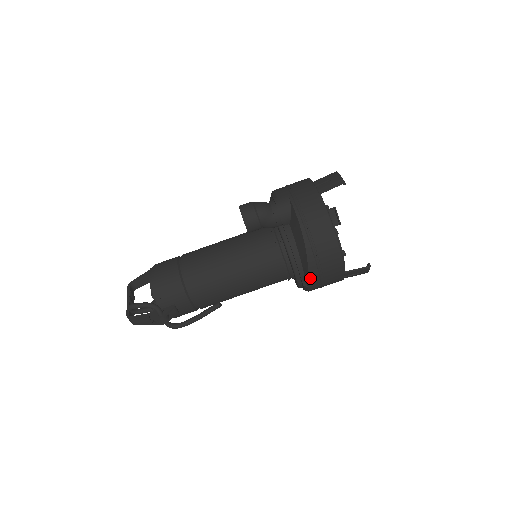
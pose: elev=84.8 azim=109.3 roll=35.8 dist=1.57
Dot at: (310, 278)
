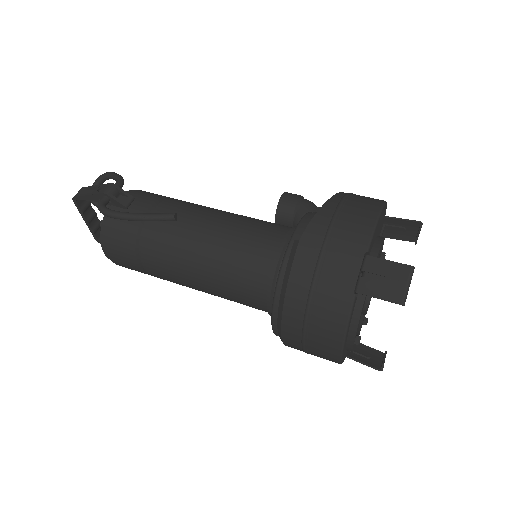
Dot at: (314, 221)
